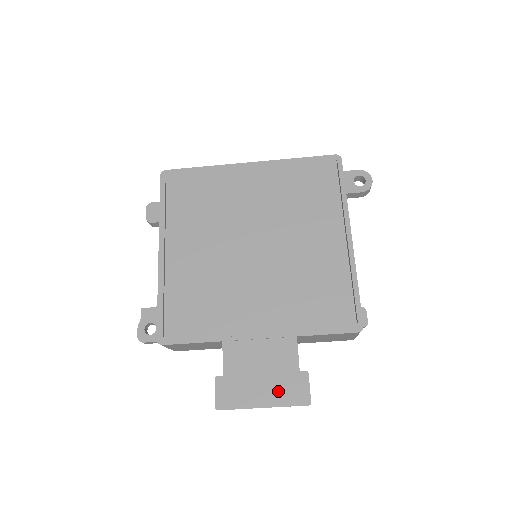
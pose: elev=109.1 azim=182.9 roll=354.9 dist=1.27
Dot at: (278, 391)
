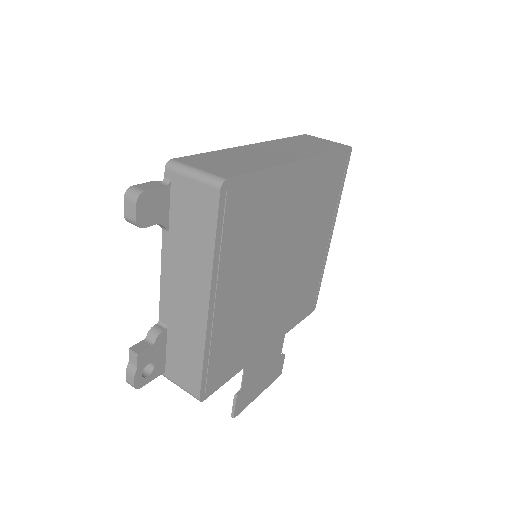
Dot at: (269, 379)
